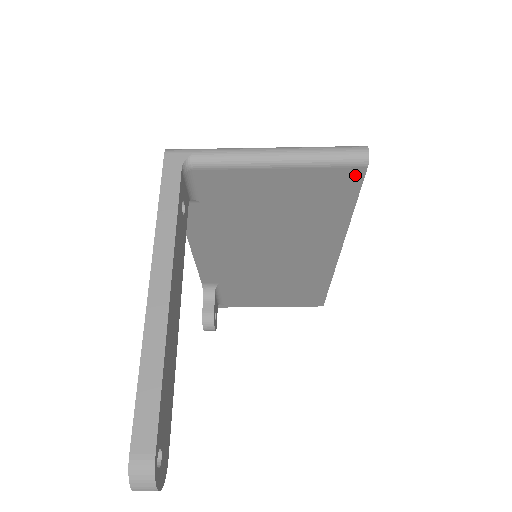
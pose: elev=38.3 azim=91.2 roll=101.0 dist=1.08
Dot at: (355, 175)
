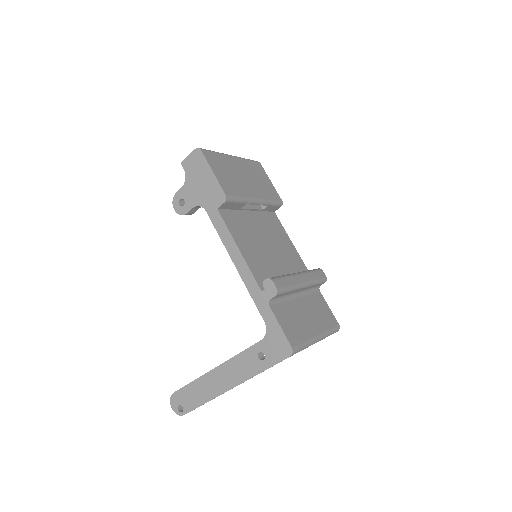
Dot at: occluded
